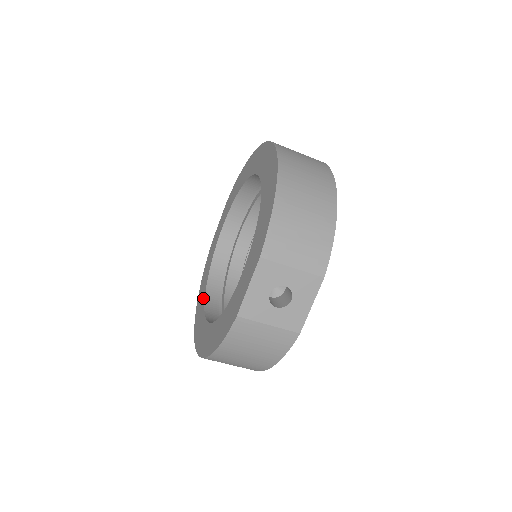
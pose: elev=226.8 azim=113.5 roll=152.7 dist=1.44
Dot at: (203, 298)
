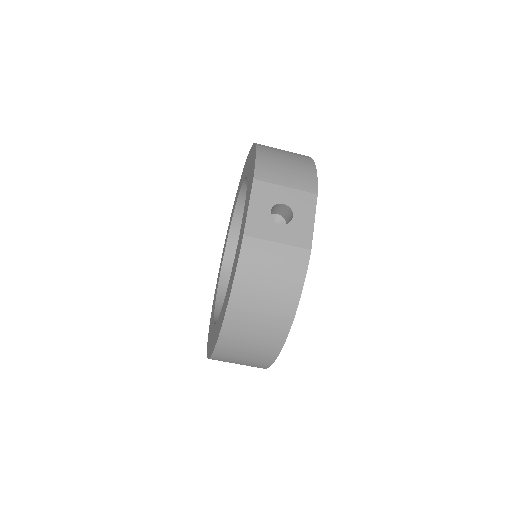
Dot at: (212, 326)
